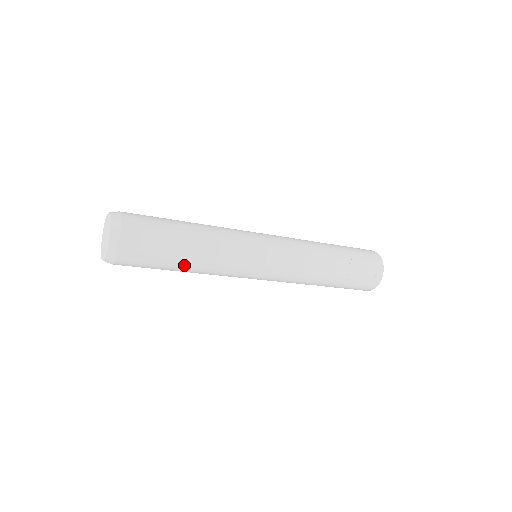
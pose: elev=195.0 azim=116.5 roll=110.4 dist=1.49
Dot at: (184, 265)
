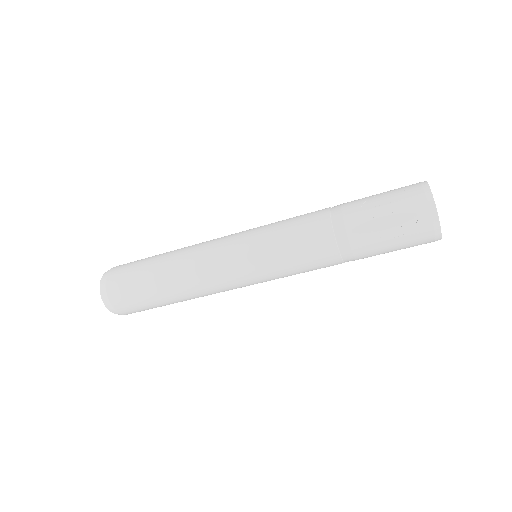
Dot at: (168, 288)
